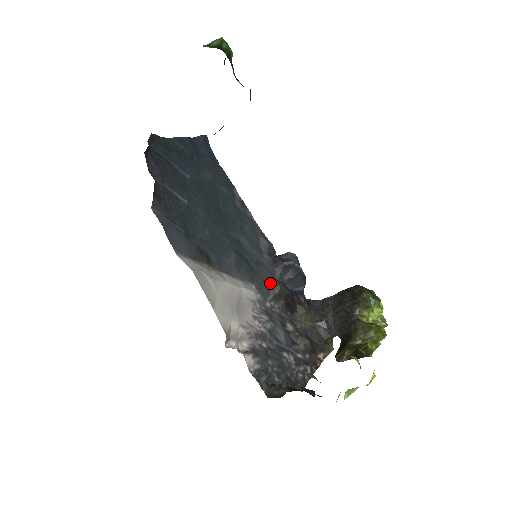
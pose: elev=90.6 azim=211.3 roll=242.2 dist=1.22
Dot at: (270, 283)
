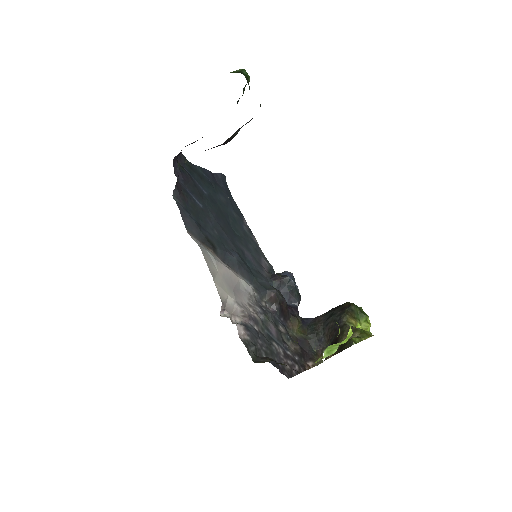
Dot at: (267, 287)
